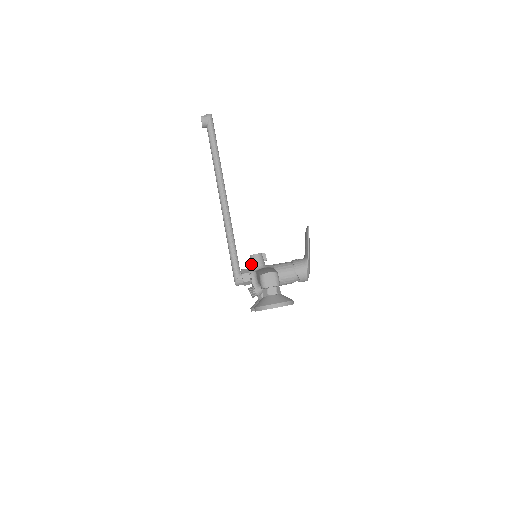
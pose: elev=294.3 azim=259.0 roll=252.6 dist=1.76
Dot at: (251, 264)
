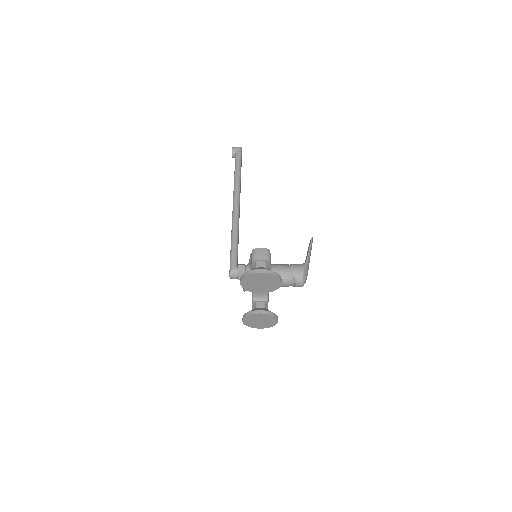
Dot at: (249, 260)
